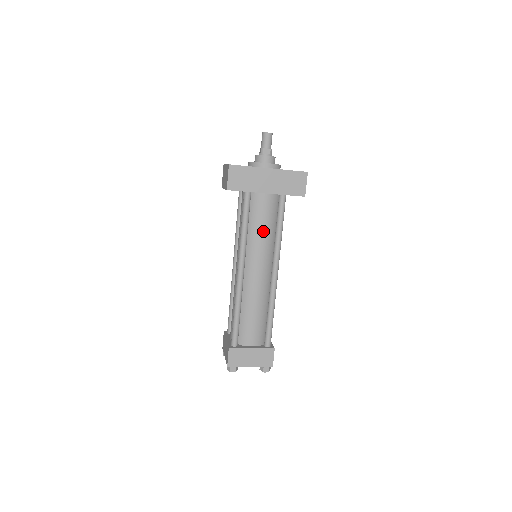
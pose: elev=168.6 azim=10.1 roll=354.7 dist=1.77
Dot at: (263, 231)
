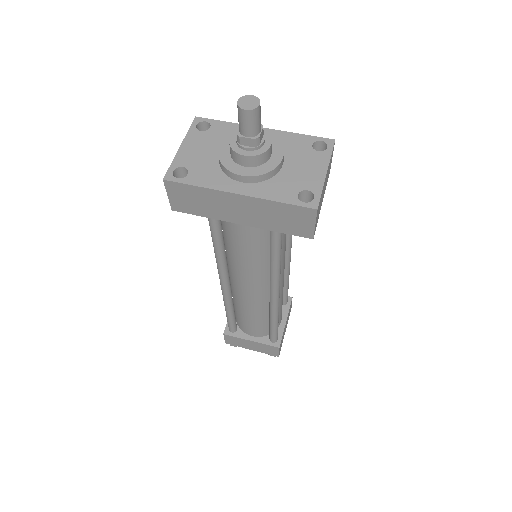
Dot at: (247, 256)
